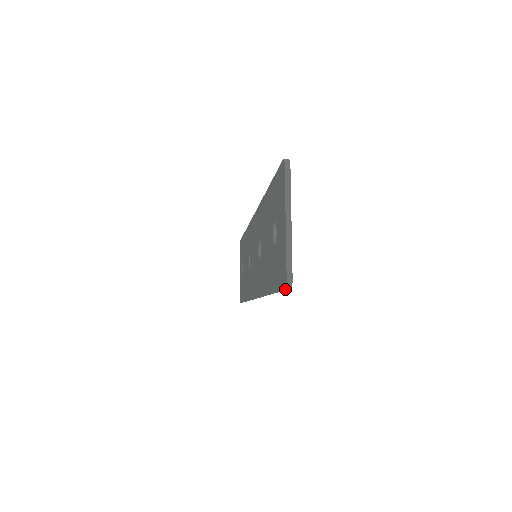
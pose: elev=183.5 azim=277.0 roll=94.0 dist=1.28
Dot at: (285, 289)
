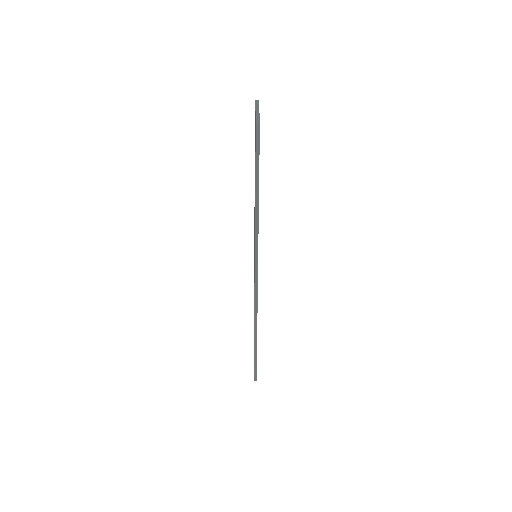
Dot at: (257, 137)
